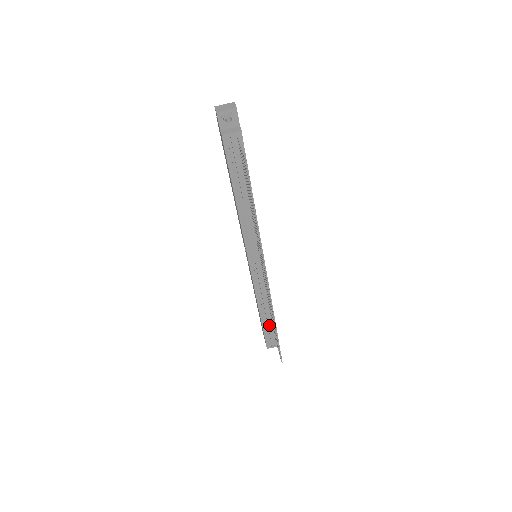
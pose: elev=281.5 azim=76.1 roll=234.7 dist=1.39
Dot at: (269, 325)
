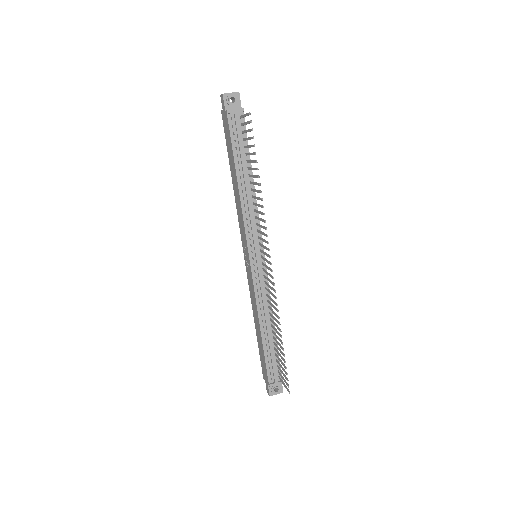
Dot at: (271, 352)
